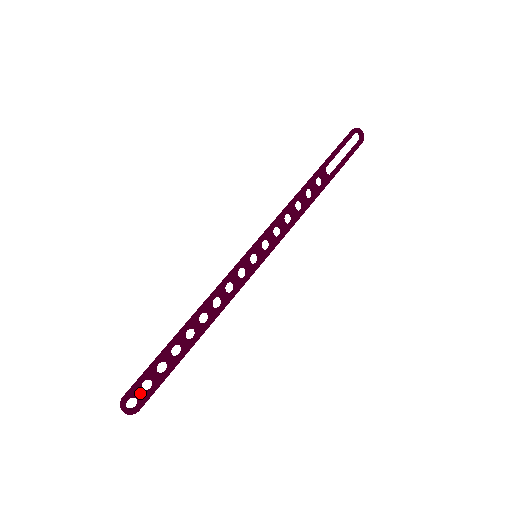
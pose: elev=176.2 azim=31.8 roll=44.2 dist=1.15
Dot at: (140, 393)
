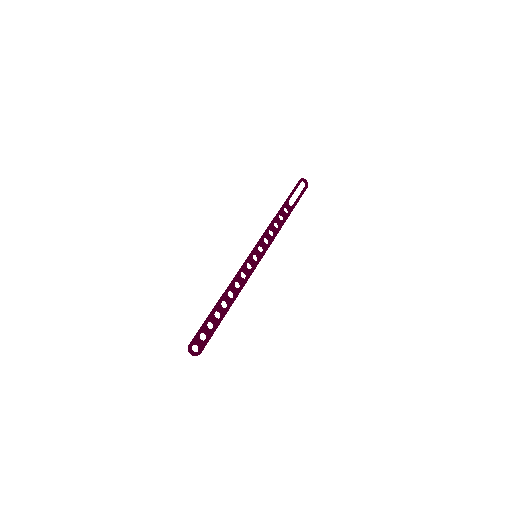
Dot at: (200, 341)
